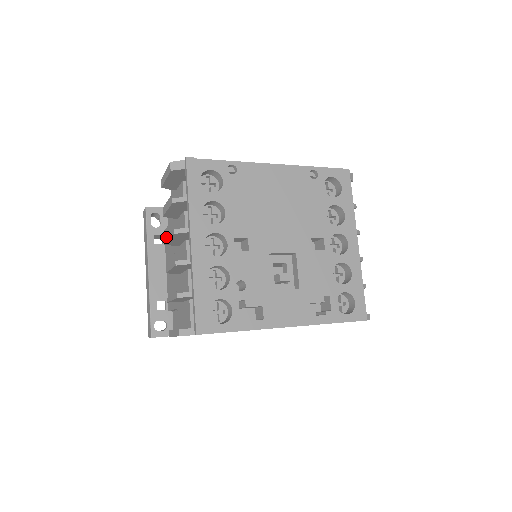
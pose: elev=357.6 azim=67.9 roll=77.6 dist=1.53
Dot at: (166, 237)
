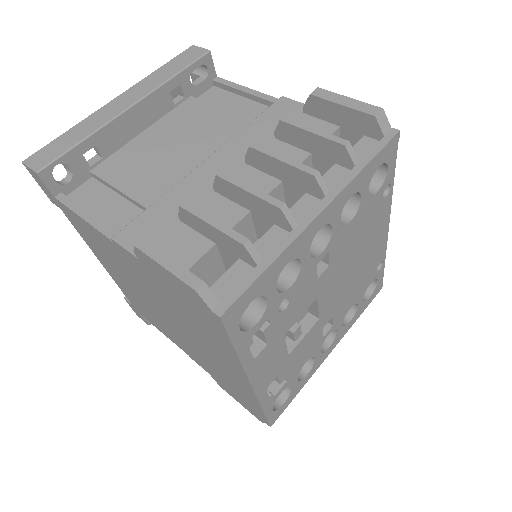
Dot at: (190, 107)
